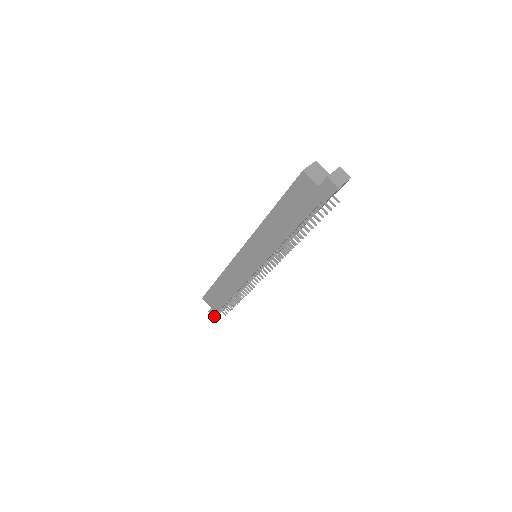
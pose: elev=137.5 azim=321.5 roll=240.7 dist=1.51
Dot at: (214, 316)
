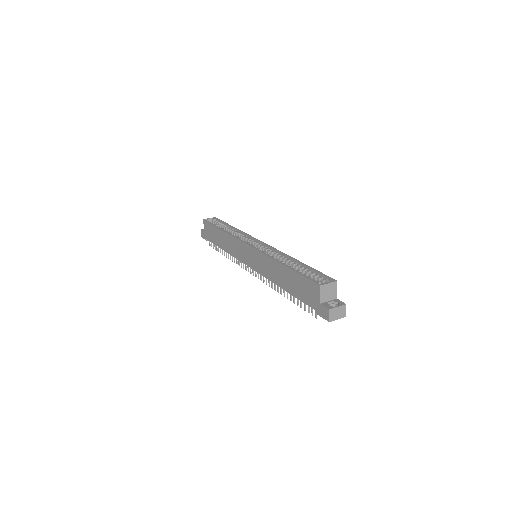
Dot at: (202, 236)
